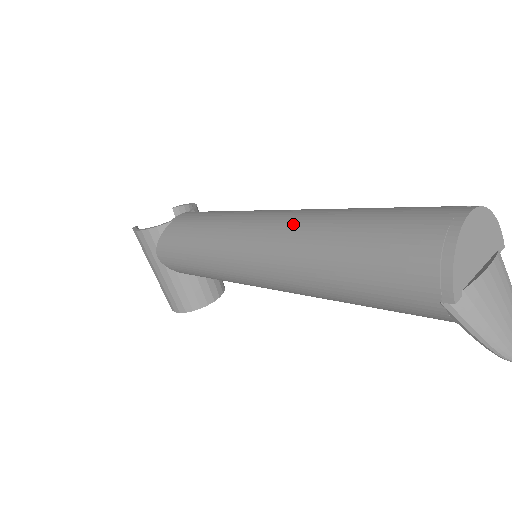
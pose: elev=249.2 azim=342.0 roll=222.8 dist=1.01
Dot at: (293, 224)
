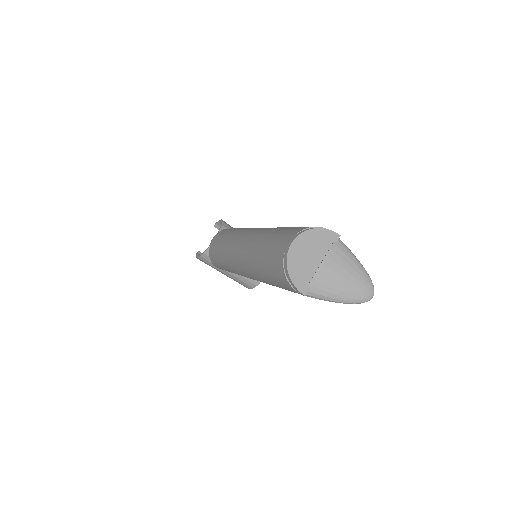
Dot at: (245, 252)
